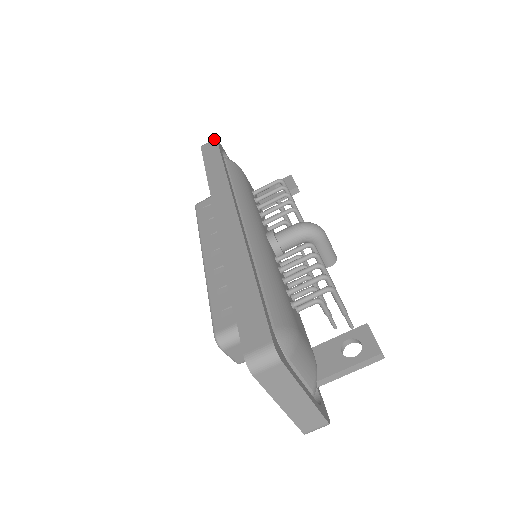
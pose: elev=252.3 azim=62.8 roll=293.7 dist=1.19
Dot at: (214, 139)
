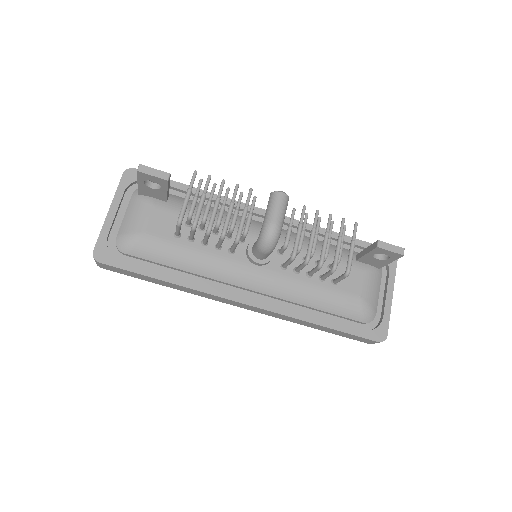
Dot at: (99, 264)
